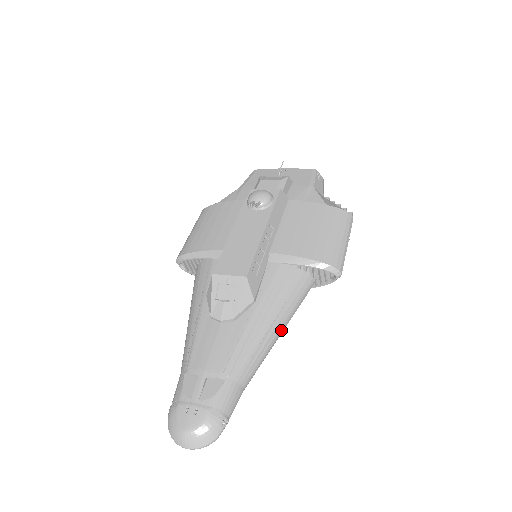
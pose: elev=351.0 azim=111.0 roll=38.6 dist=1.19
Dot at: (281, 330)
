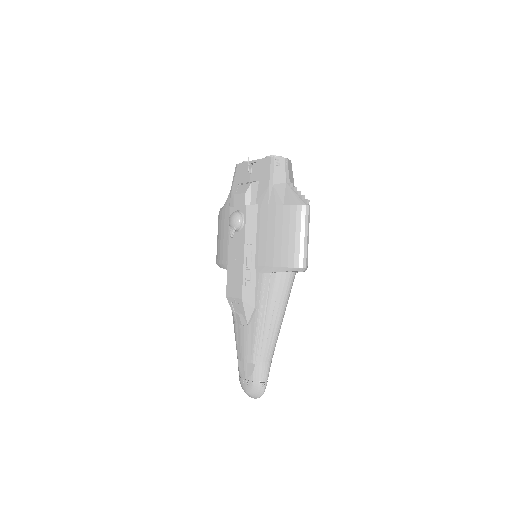
Dot at: (281, 318)
